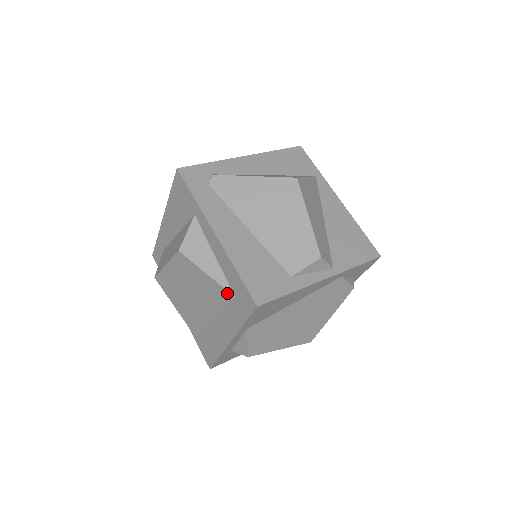
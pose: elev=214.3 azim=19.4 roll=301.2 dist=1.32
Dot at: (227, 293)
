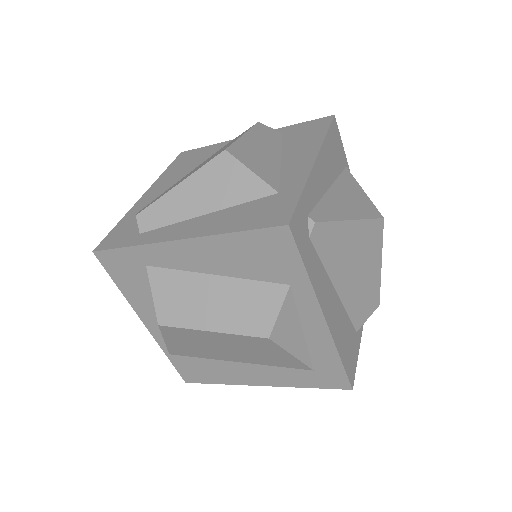
Dot at: (305, 367)
